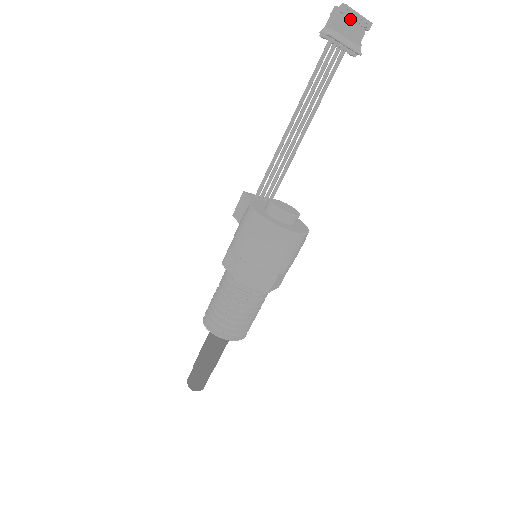
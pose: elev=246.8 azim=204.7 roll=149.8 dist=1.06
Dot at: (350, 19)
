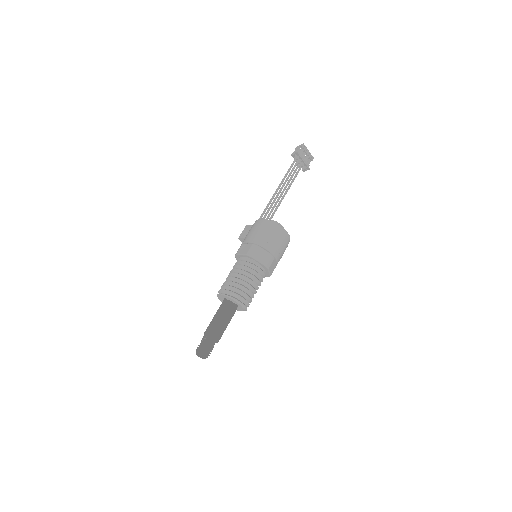
Dot at: occluded
